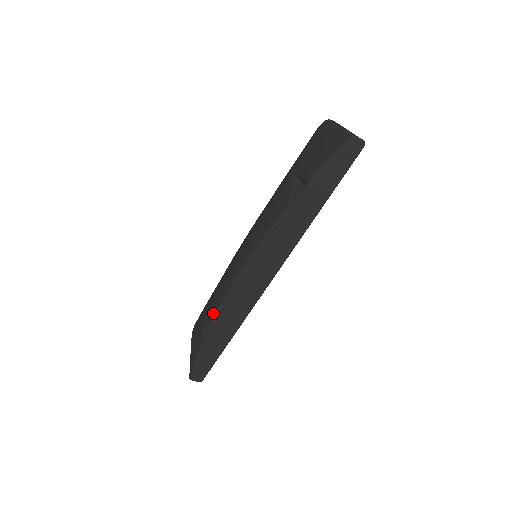
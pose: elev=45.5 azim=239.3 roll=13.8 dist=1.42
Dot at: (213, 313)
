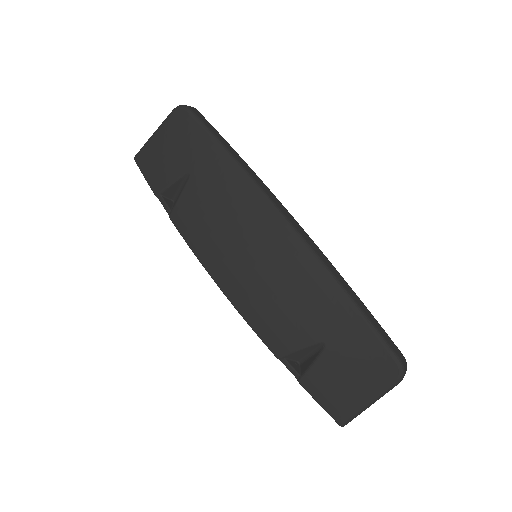
Dot at: (181, 223)
